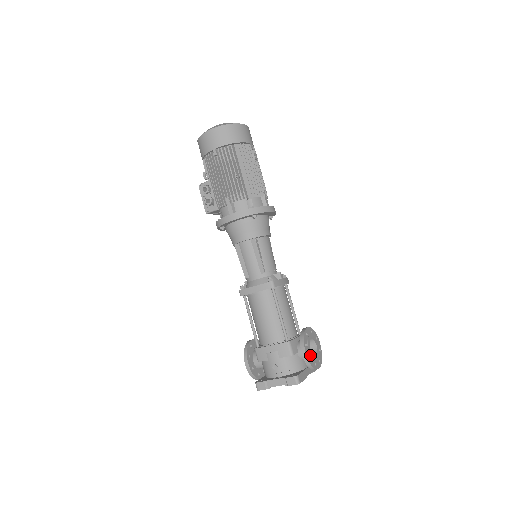
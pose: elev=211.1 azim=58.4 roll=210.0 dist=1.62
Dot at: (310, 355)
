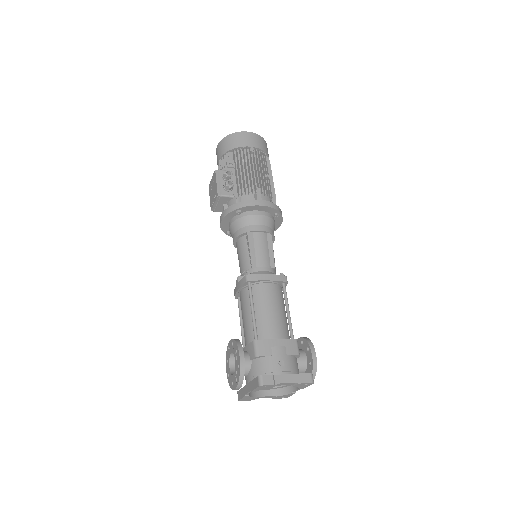
Dot at: occluded
